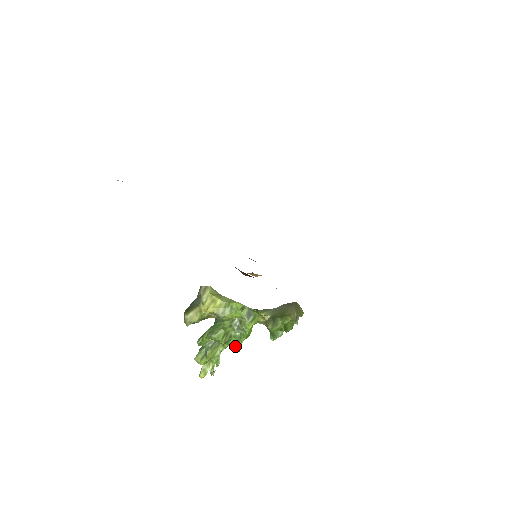
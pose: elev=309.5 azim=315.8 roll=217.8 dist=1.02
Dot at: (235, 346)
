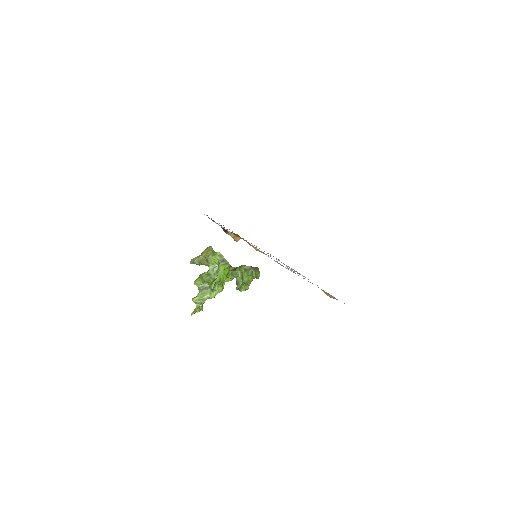
Dot at: (211, 284)
